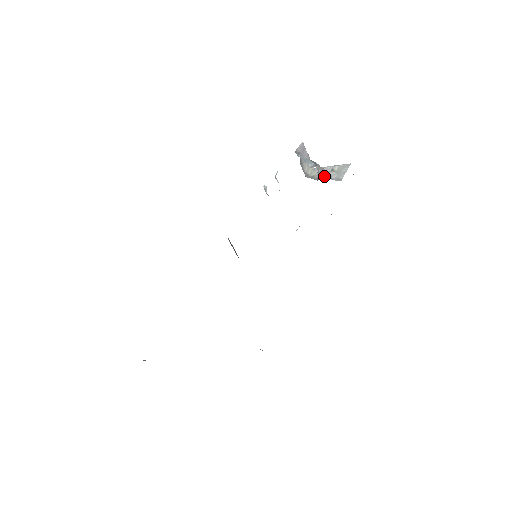
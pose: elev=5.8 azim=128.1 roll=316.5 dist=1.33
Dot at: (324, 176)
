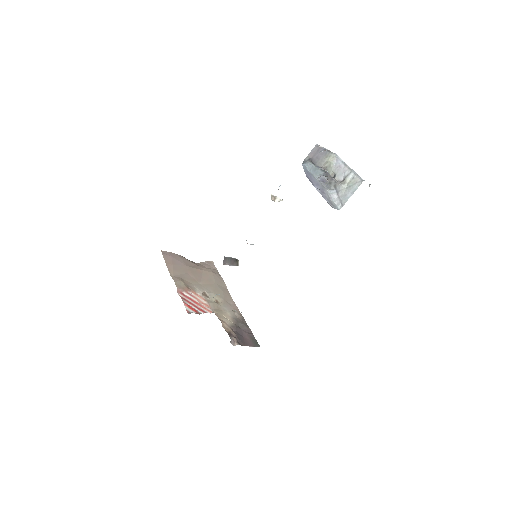
Dot at: (333, 186)
